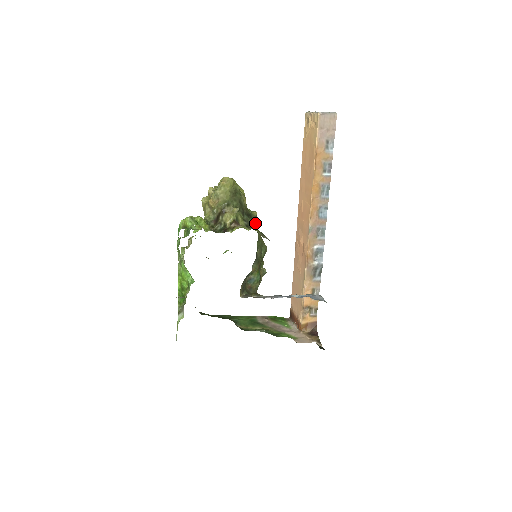
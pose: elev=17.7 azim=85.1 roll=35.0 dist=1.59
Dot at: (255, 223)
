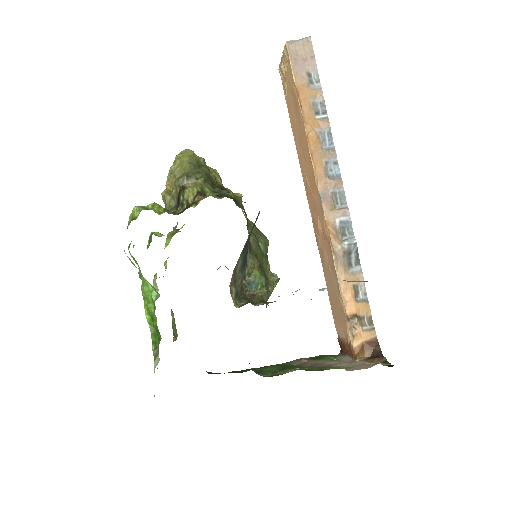
Dot at: (237, 201)
